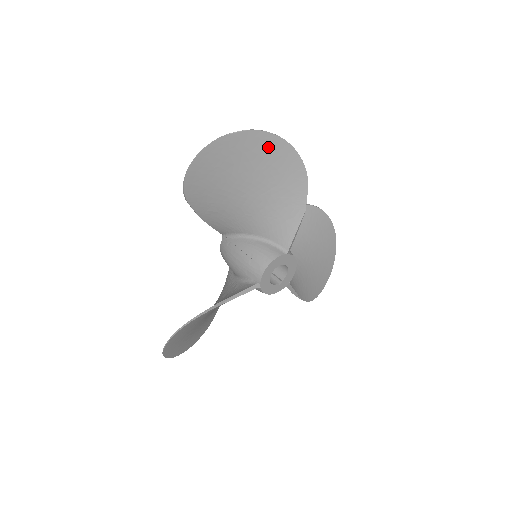
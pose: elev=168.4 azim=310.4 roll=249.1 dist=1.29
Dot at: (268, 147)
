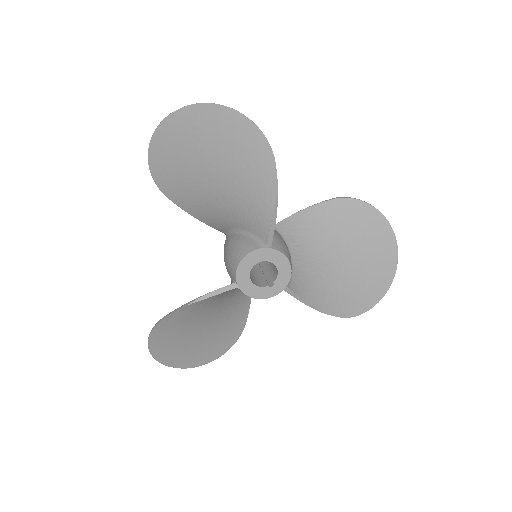
Dot at: (217, 121)
